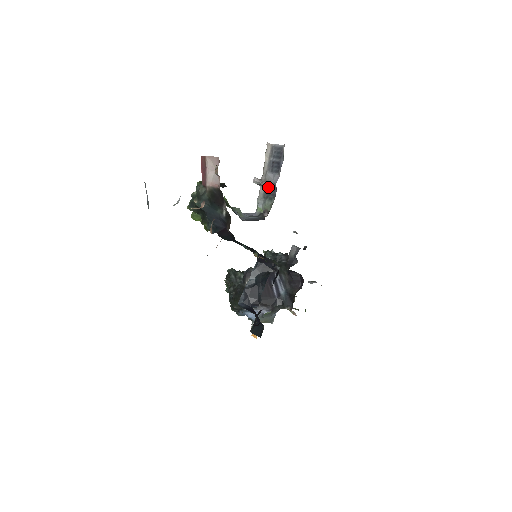
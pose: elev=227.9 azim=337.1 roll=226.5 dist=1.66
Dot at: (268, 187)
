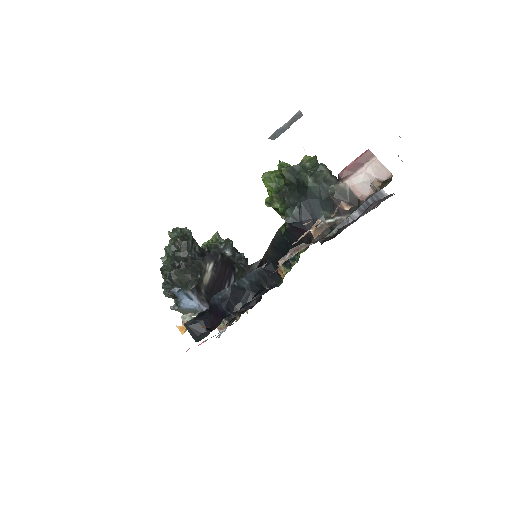
Dot at: occluded
